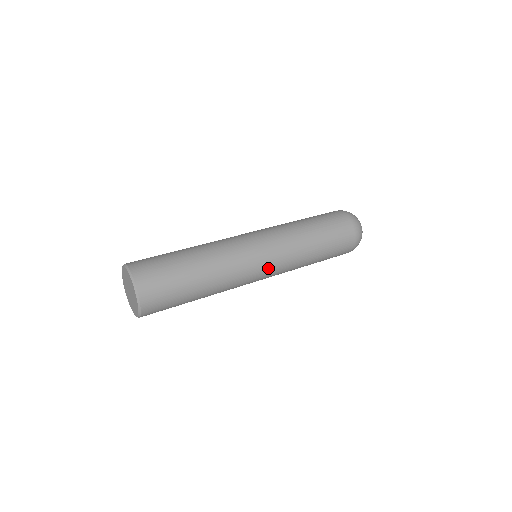
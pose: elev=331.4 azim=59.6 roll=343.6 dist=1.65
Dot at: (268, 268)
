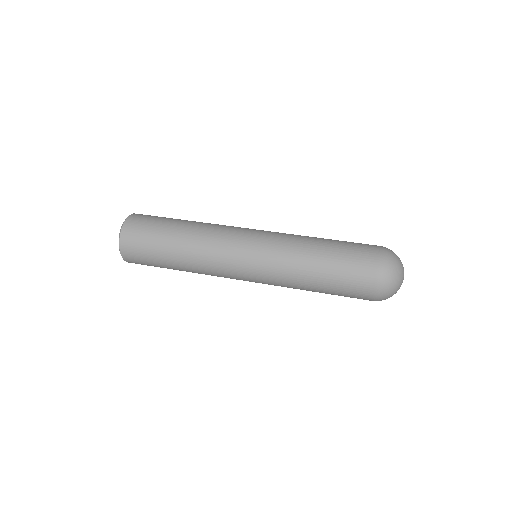
Dot at: (251, 281)
